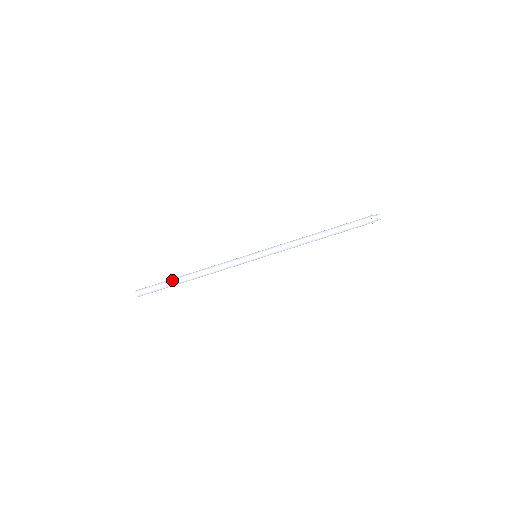
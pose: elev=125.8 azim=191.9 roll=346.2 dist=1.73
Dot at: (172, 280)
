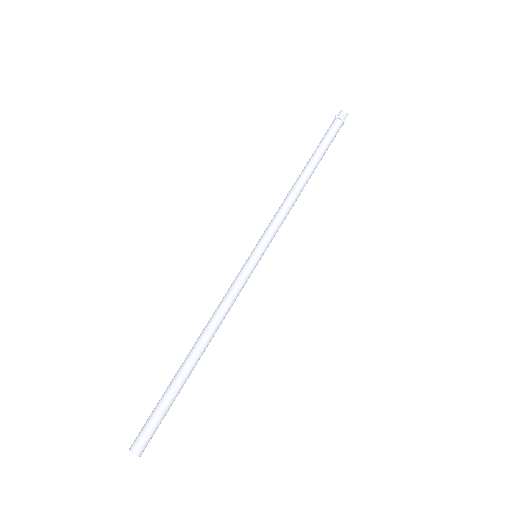
Dot at: (177, 384)
